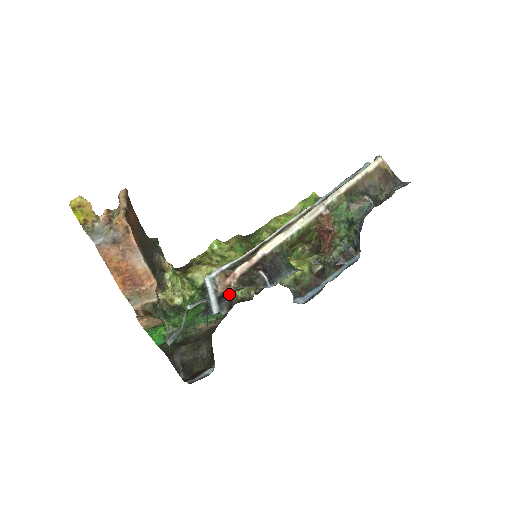
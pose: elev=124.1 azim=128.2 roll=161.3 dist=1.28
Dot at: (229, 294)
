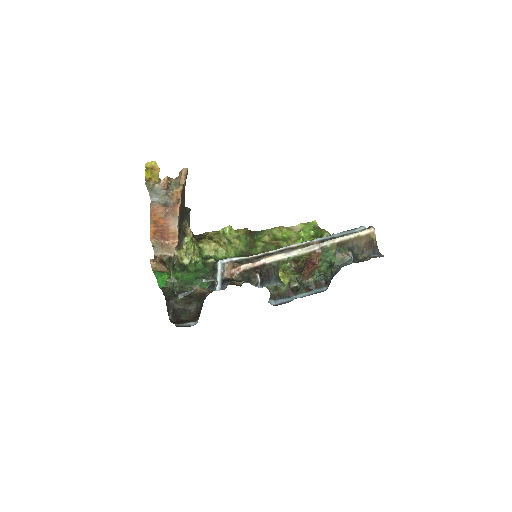
Dot at: occluded
